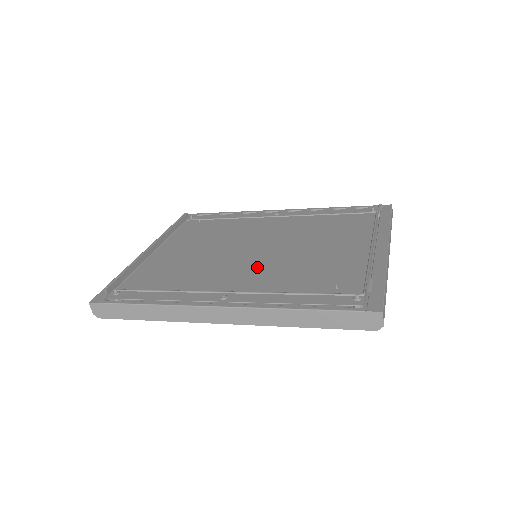
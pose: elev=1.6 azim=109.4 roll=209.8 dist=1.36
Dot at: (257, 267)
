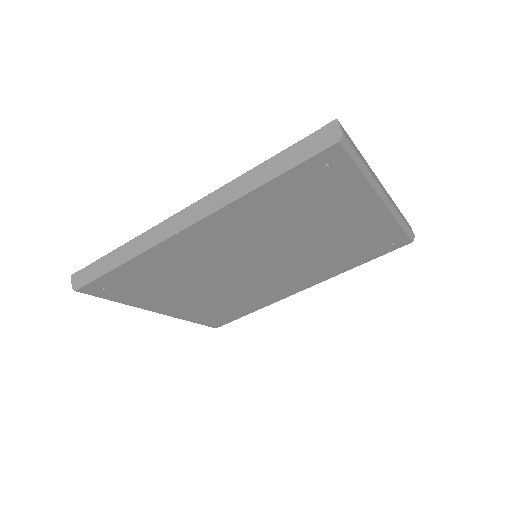
Dot at: occluded
